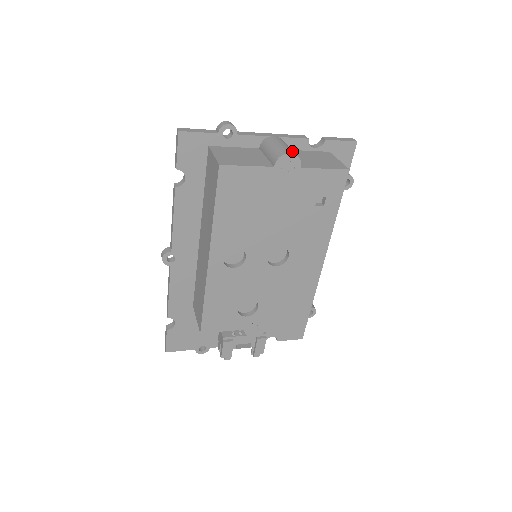
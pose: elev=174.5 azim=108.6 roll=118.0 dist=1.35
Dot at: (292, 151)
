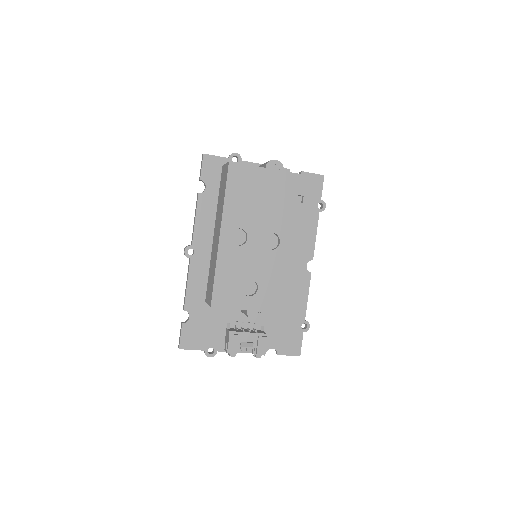
Dot at: occluded
